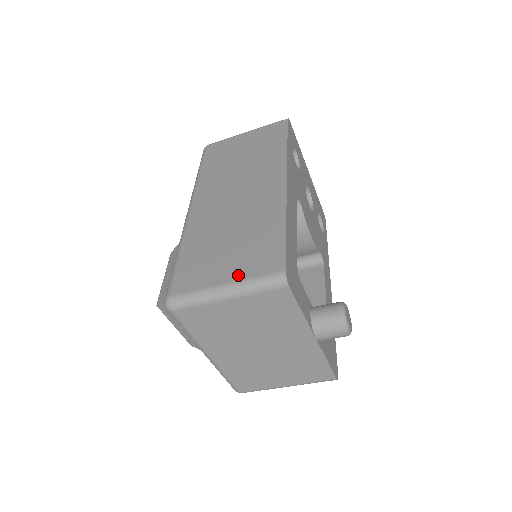
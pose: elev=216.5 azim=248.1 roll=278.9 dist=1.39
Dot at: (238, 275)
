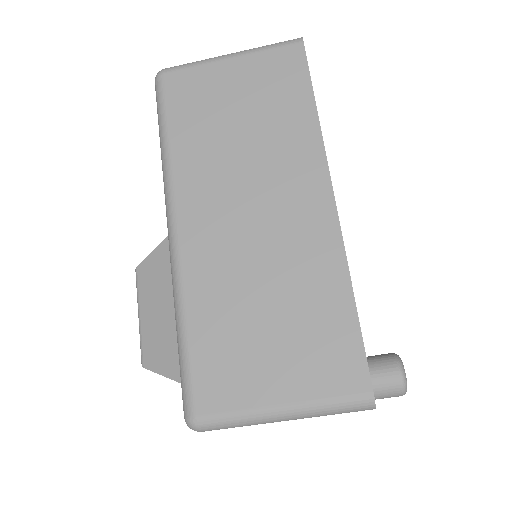
Dot at: (300, 392)
